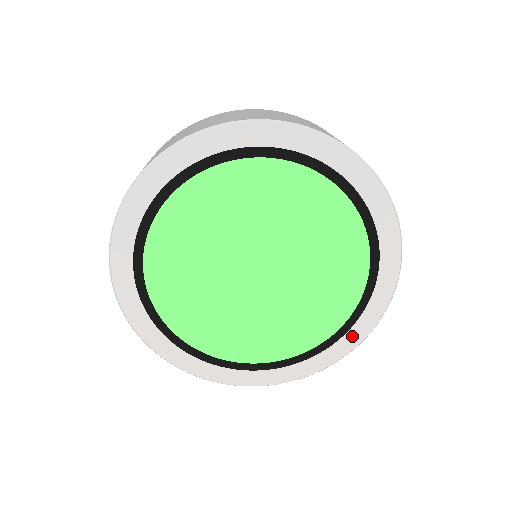
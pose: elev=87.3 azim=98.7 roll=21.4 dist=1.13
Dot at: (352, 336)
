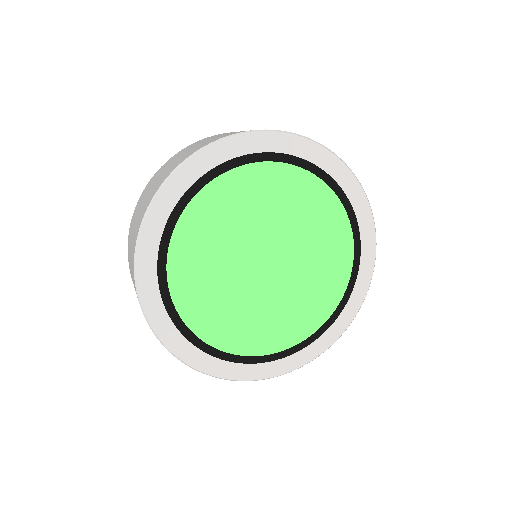
Dot at: (360, 284)
